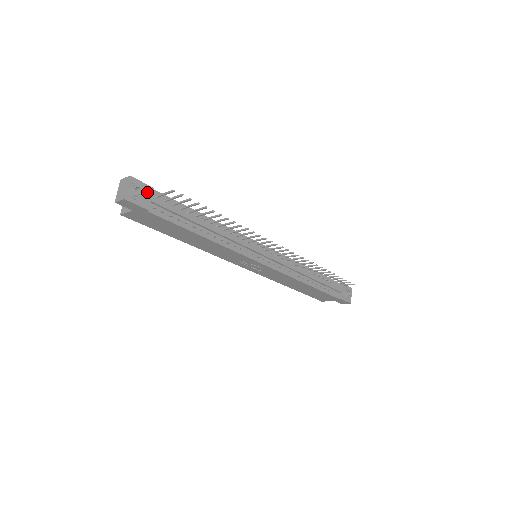
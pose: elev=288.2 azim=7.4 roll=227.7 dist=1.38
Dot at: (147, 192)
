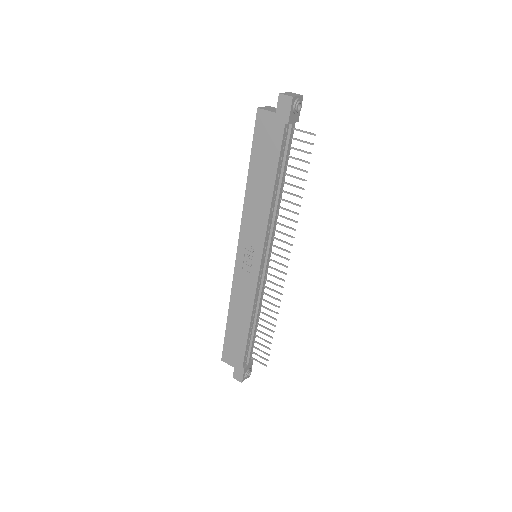
Dot at: (296, 116)
